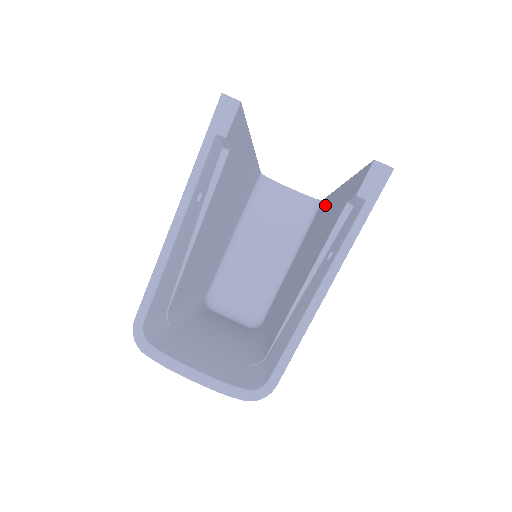
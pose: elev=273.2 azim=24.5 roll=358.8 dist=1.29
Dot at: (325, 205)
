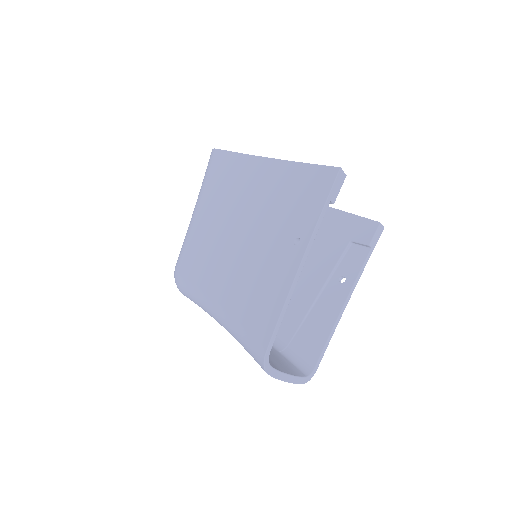
Dot at: occluded
